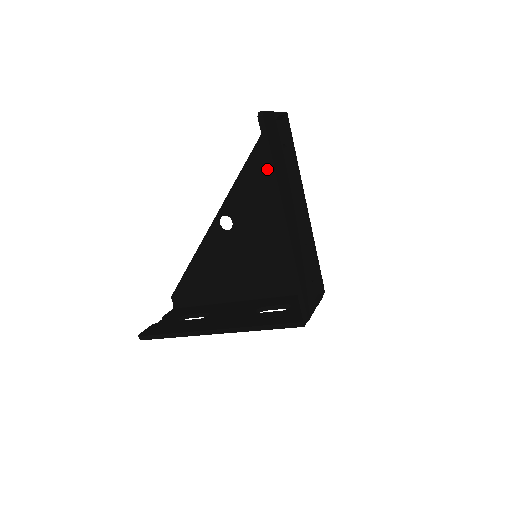
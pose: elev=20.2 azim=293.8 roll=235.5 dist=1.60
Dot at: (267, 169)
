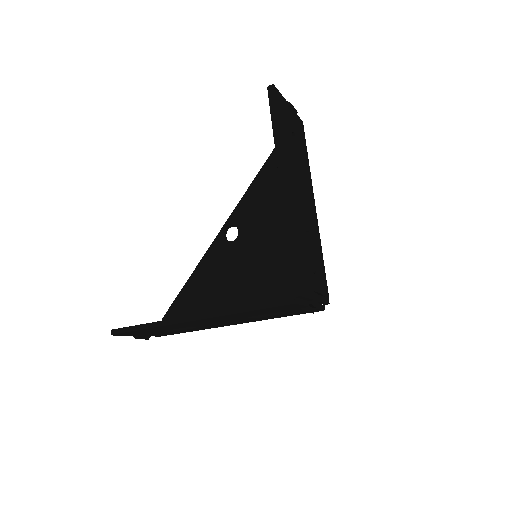
Dot at: occluded
